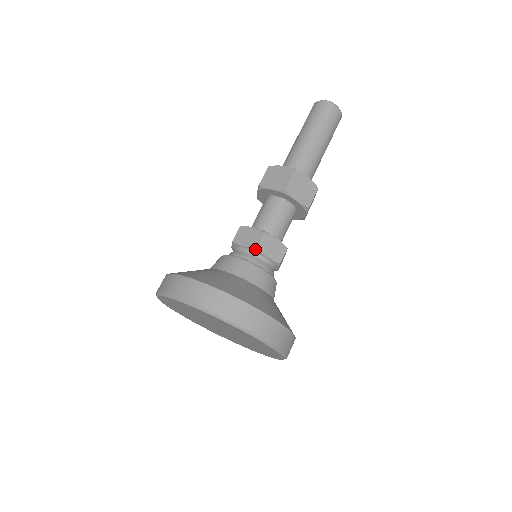
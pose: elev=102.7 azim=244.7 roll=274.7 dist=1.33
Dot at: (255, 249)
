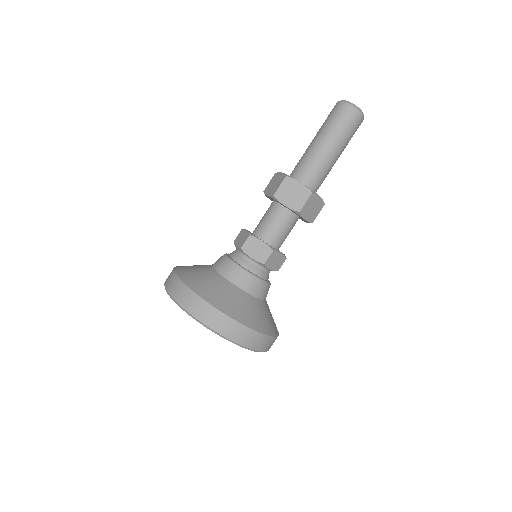
Dot at: (262, 264)
